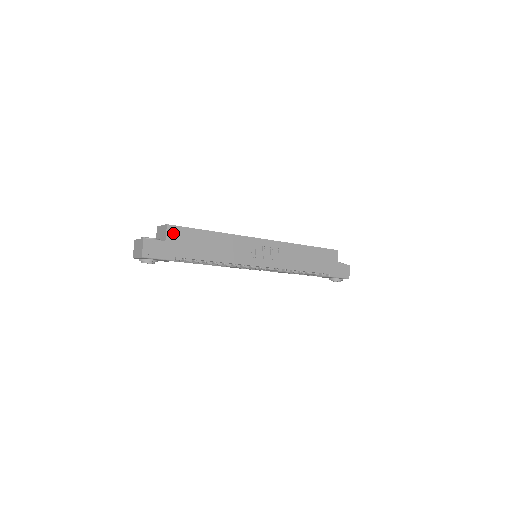
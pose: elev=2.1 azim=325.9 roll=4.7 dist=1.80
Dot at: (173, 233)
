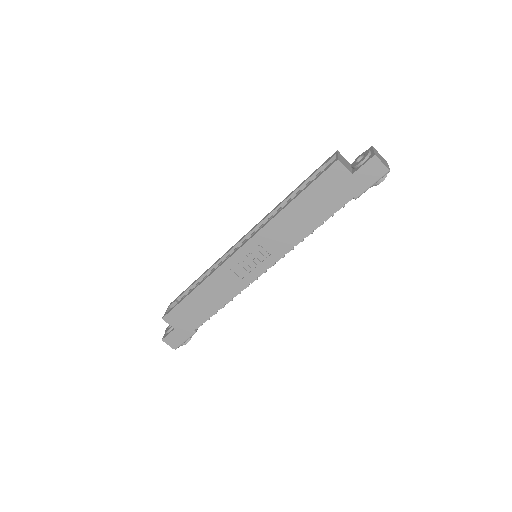
Dot at: (172, 320)
